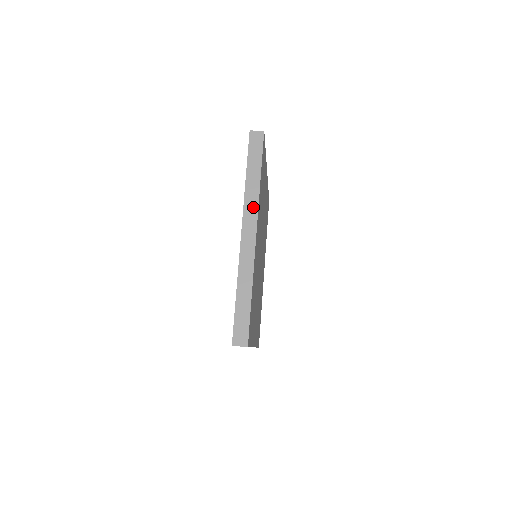
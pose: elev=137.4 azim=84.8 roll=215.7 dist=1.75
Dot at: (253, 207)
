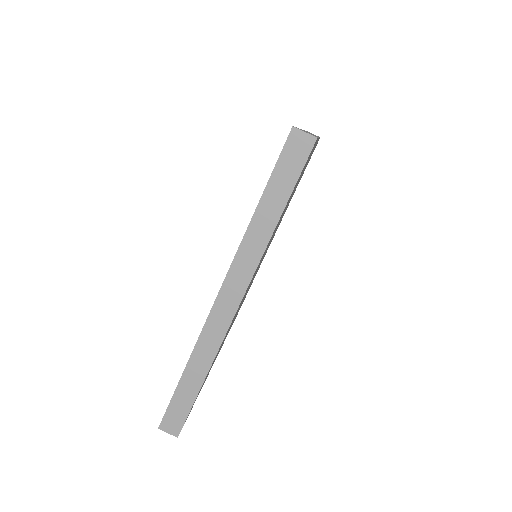
Dot at: (249, 264)
